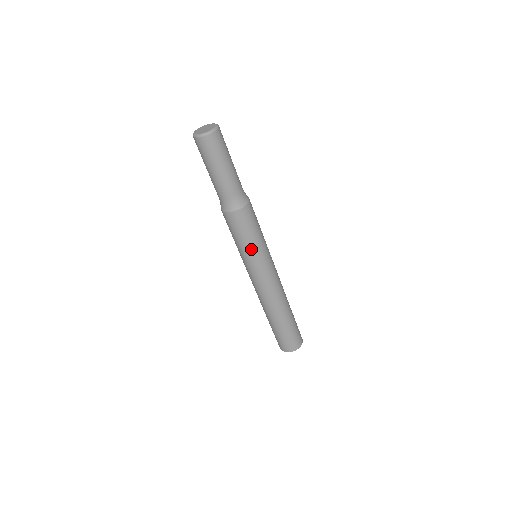
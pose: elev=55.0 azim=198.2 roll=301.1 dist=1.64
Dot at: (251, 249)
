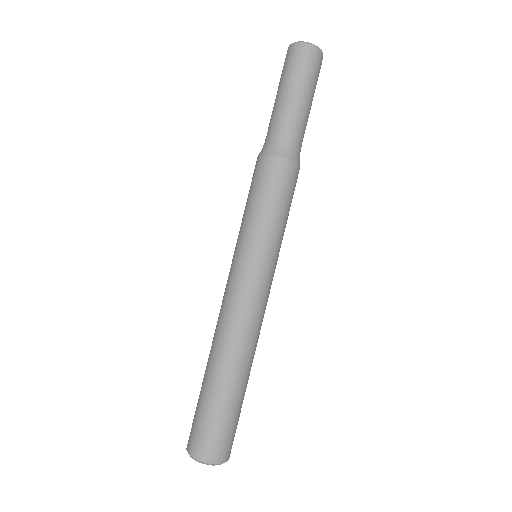
Dot at: (279, 231)
